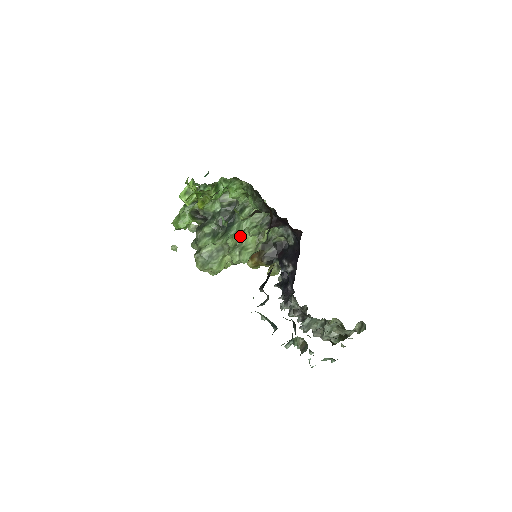
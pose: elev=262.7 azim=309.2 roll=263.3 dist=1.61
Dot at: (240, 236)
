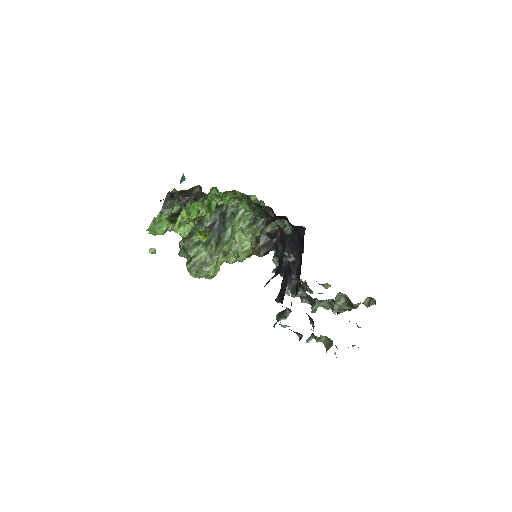
Dot at: (233, 237)
